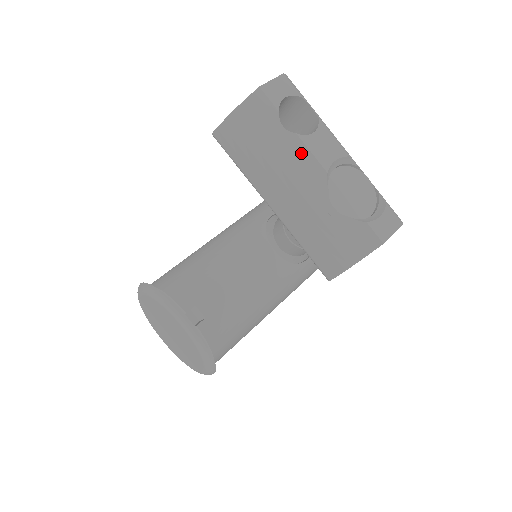
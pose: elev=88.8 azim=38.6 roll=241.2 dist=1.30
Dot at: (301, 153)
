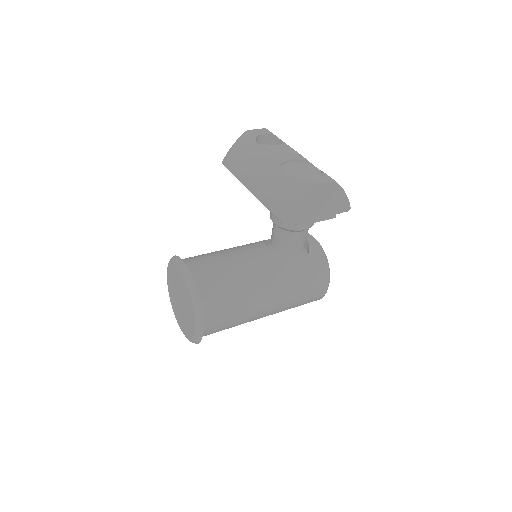
Dot at: (266, 152)
